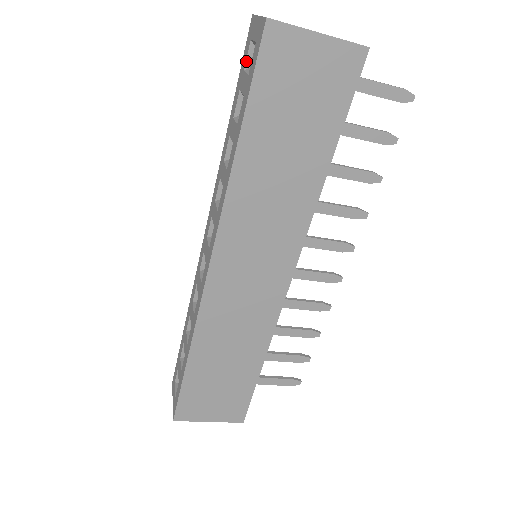
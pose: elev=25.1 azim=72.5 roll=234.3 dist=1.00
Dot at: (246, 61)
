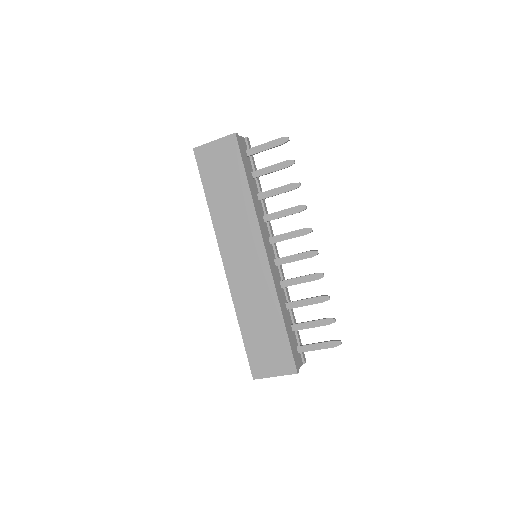
Dot at: occluded
